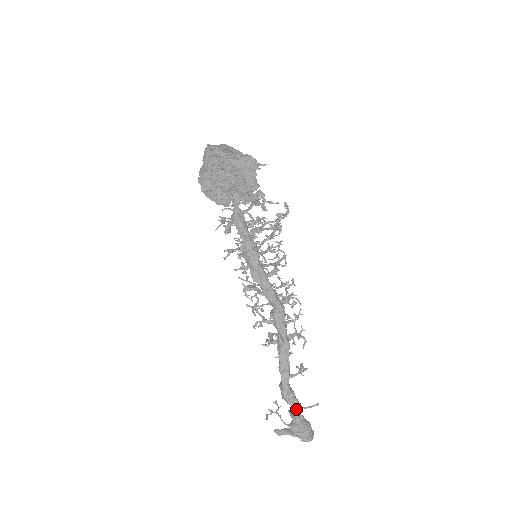
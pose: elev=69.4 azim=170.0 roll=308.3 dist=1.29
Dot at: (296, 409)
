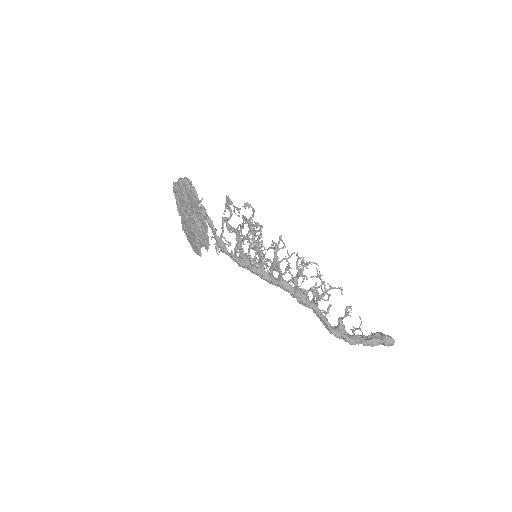
Dot at: occluded
